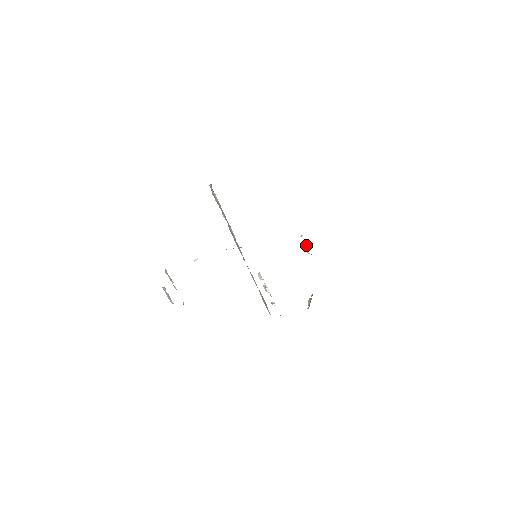
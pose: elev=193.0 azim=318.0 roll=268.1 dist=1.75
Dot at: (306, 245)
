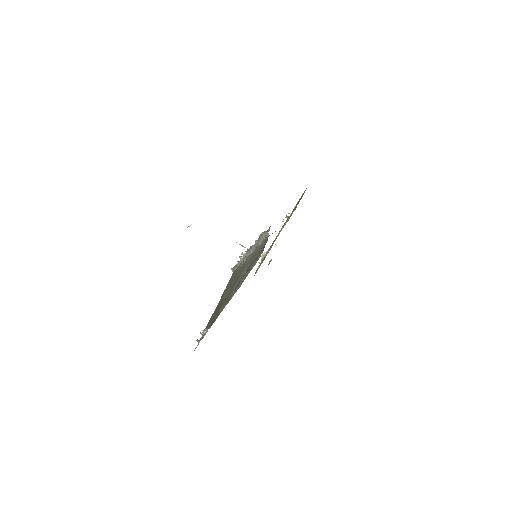
Dot at: (287, 218)
